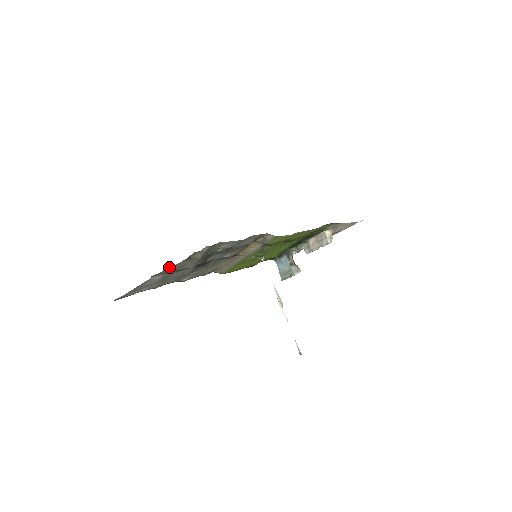
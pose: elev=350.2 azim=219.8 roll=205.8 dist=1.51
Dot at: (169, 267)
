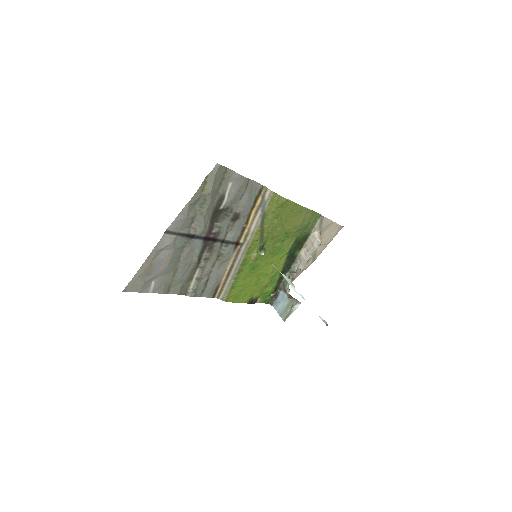
Dot at: (182, 209)
